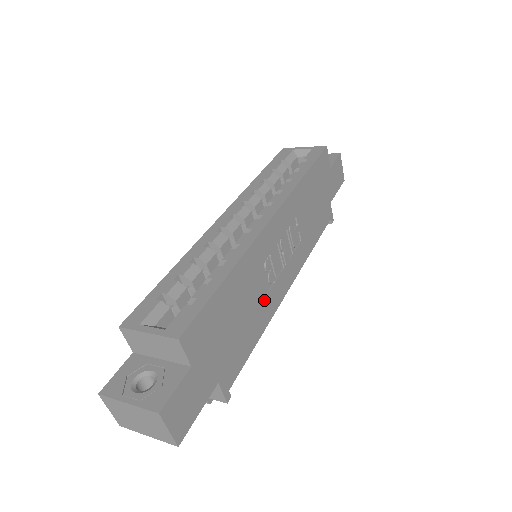
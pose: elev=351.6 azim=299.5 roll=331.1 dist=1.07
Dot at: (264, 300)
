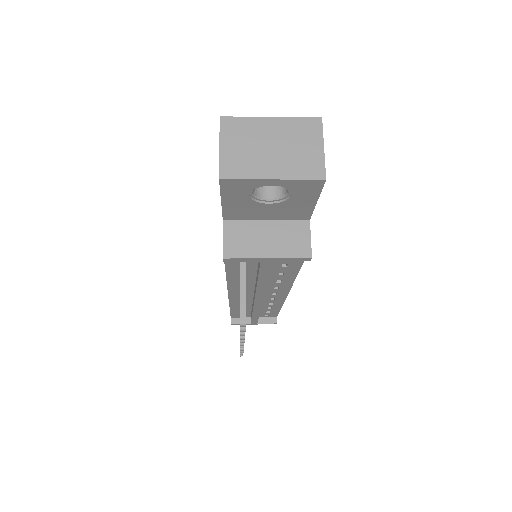
Dot at: occluded
